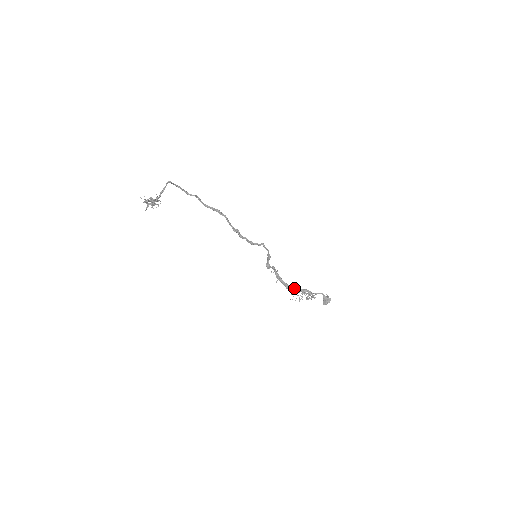
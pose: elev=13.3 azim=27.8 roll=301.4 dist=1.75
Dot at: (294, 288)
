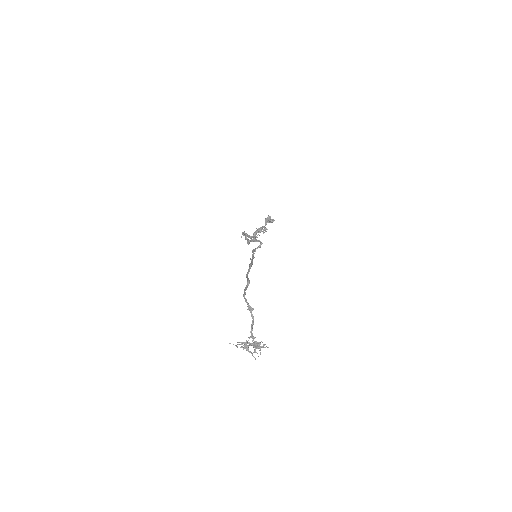
Dot at: occluded
